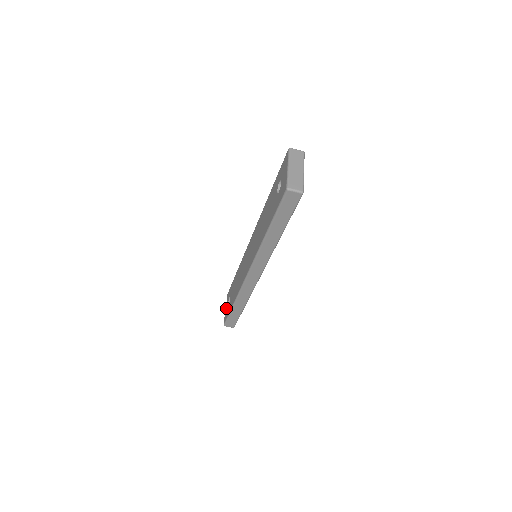
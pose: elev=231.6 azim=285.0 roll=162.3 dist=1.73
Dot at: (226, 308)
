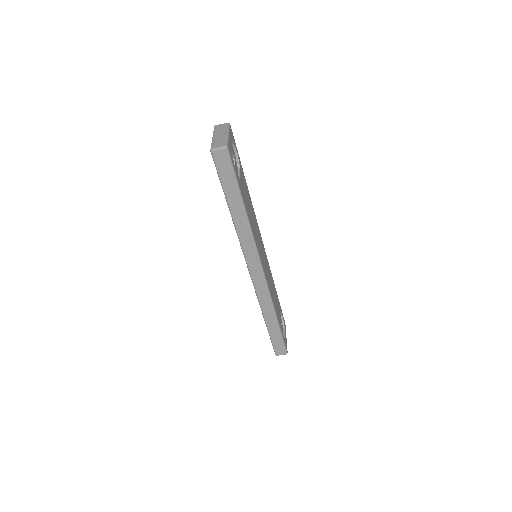
Dot at: occluded
